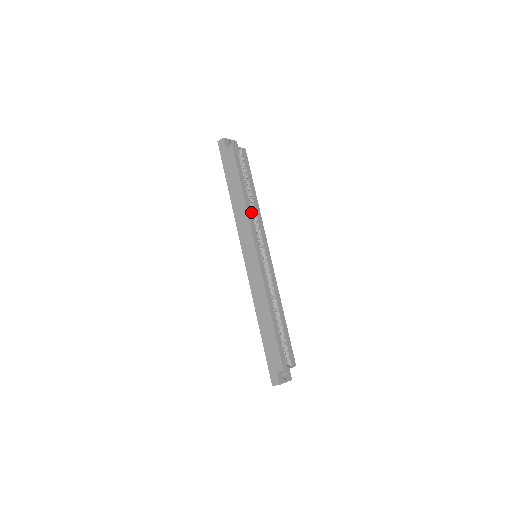
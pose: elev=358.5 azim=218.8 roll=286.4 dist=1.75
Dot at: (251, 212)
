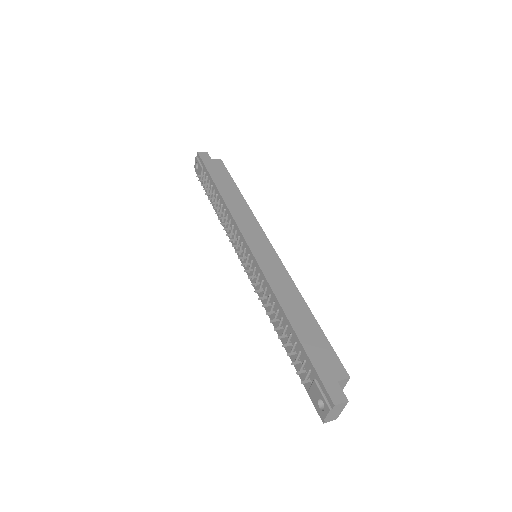
Dot at: occluded
